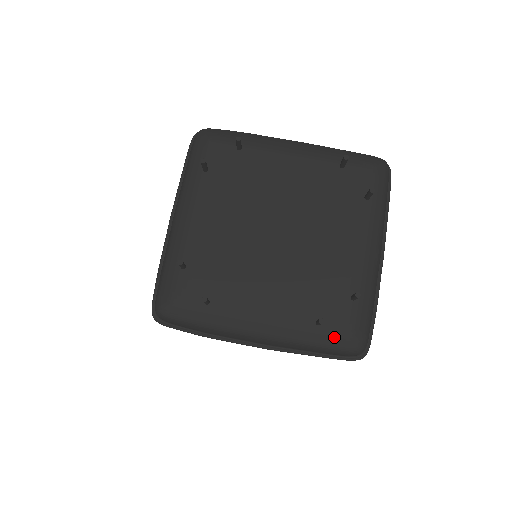
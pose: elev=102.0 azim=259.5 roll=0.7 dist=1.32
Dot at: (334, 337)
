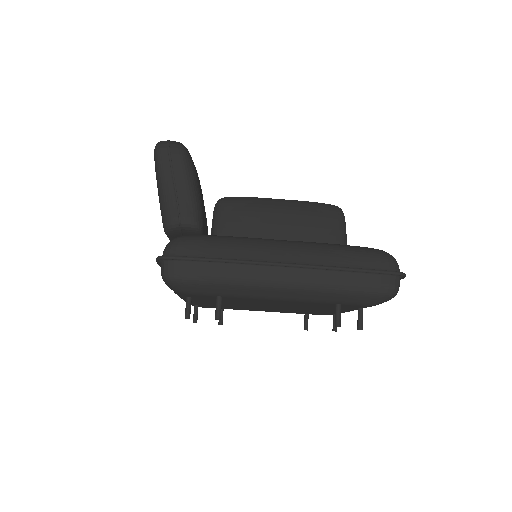
Dot at: occluded
